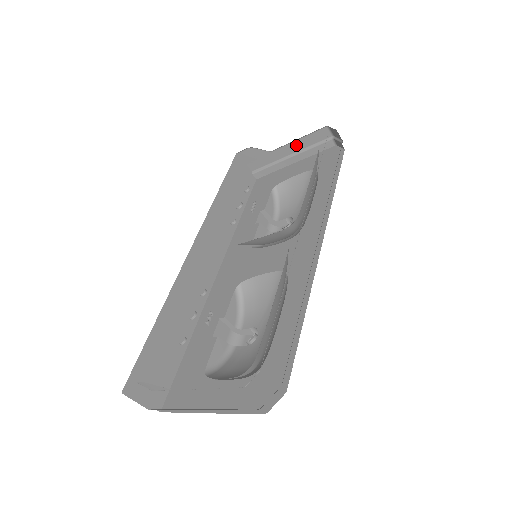
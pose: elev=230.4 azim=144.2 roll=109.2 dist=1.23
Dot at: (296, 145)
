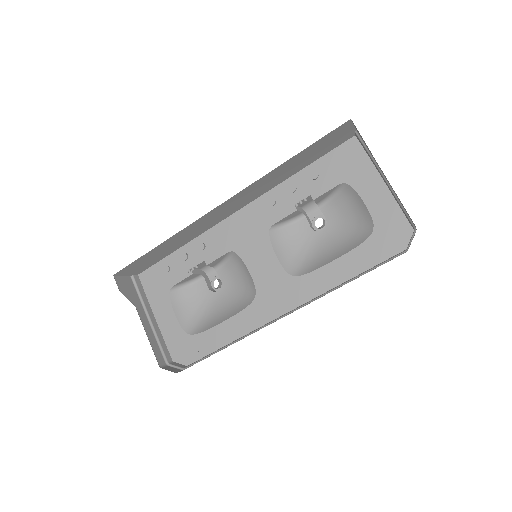
Dot at: occluded
